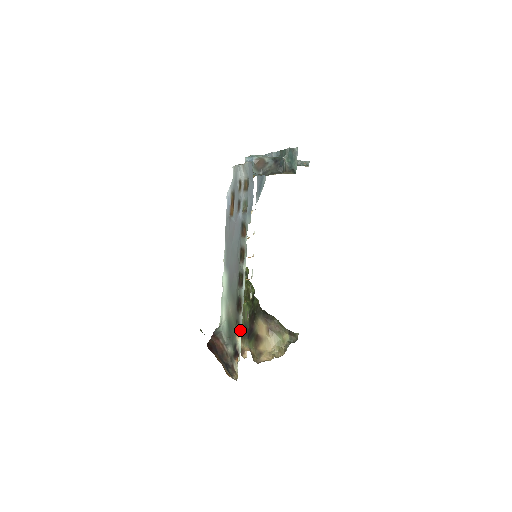
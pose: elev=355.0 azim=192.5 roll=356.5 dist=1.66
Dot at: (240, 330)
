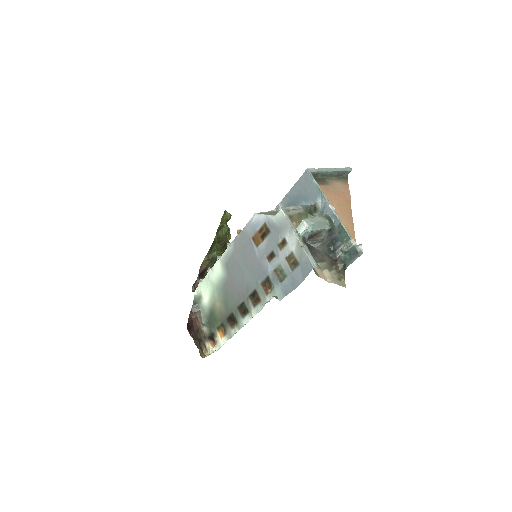
Dot at: (225, 336)
